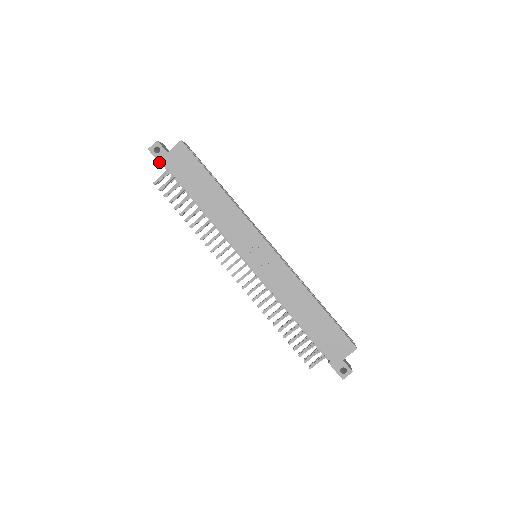
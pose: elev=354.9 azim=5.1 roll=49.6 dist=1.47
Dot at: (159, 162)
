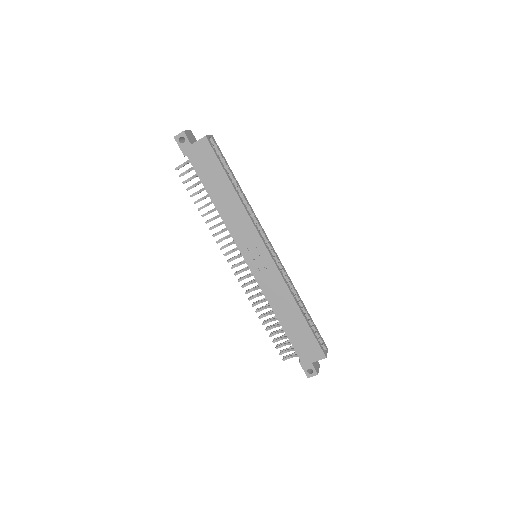
Dot at: (182, 152)
